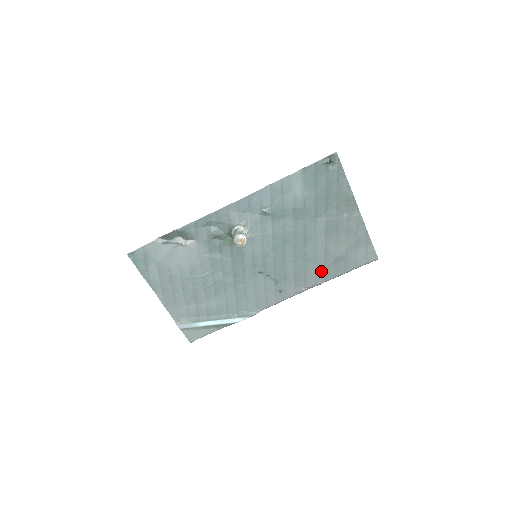
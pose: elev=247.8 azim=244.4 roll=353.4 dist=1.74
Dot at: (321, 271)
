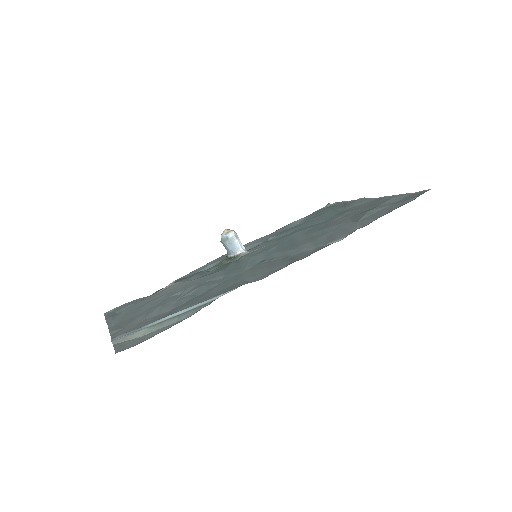
Dot at: (352, 226)
